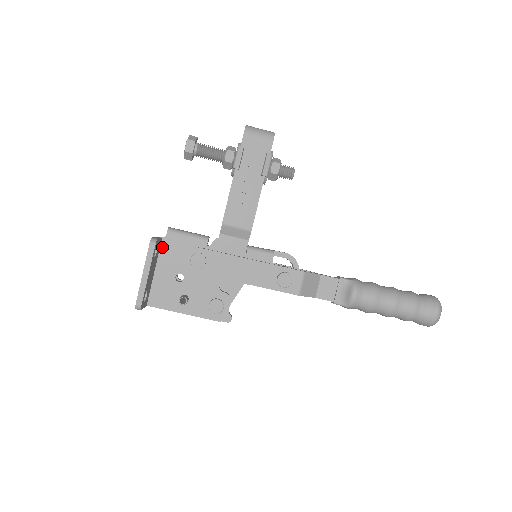
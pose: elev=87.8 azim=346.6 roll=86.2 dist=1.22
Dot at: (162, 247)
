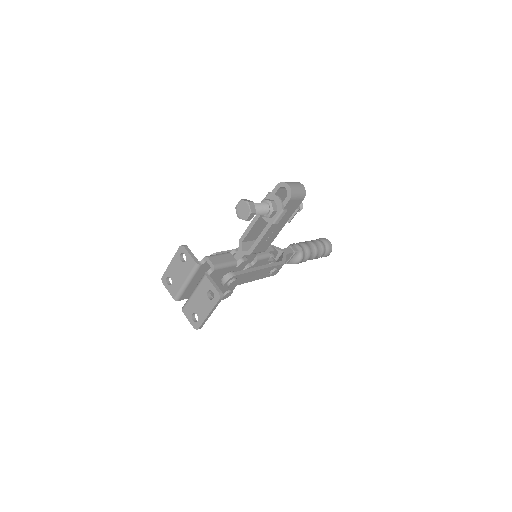
Dot at: occluded
